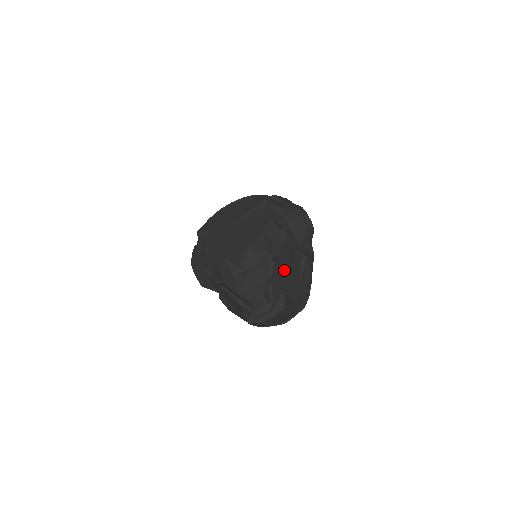
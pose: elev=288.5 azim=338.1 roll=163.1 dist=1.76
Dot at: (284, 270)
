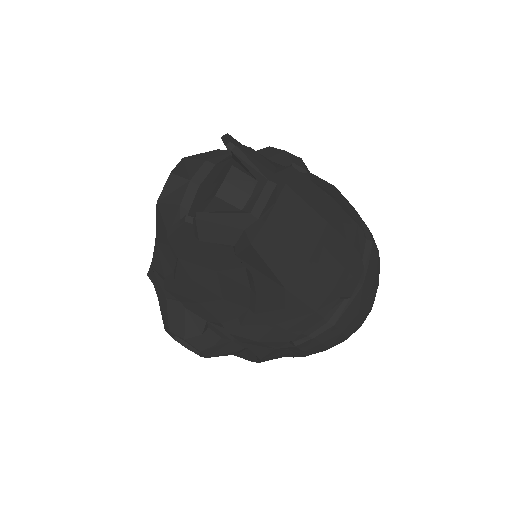
Dot at: occluded
